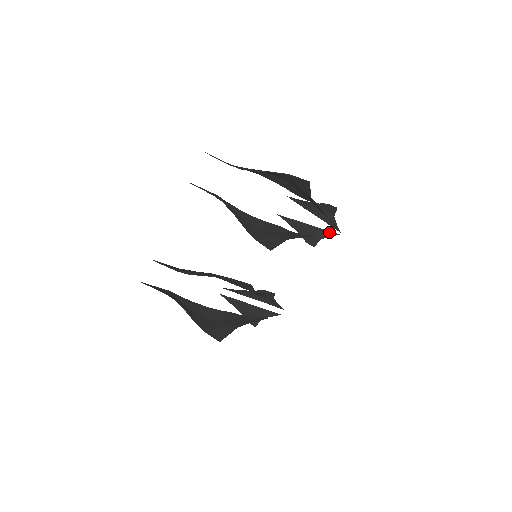
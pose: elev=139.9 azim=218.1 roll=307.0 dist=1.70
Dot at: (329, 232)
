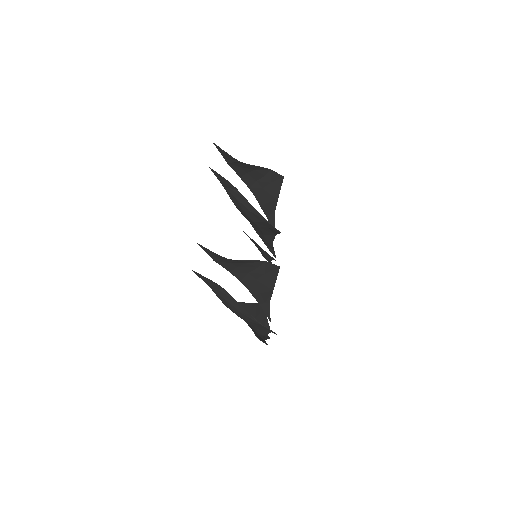
Dot at: (271, 257)
